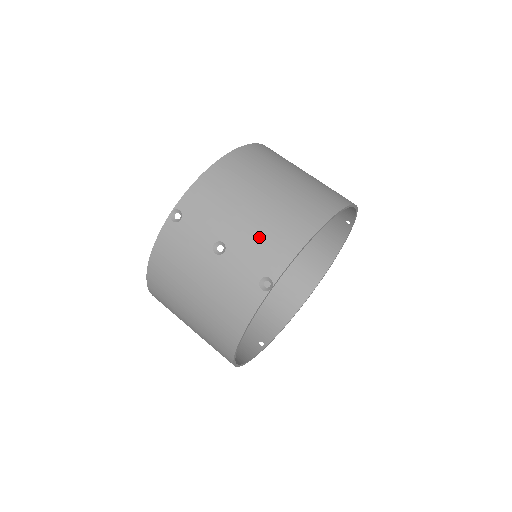
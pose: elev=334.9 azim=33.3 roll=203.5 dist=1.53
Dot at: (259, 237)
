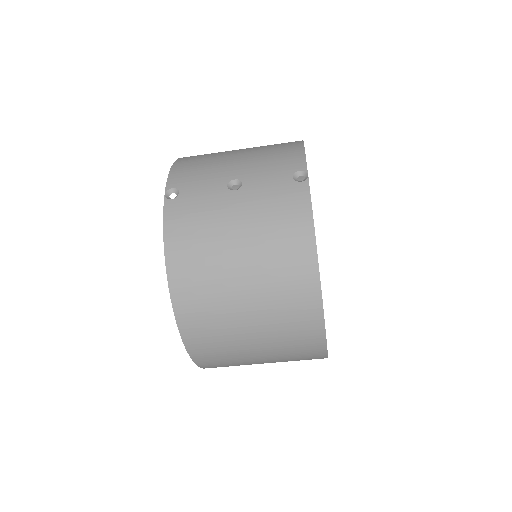
Dot at: (263, 159)
